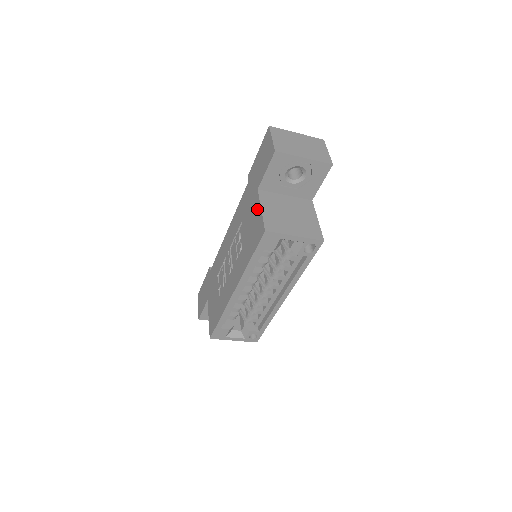
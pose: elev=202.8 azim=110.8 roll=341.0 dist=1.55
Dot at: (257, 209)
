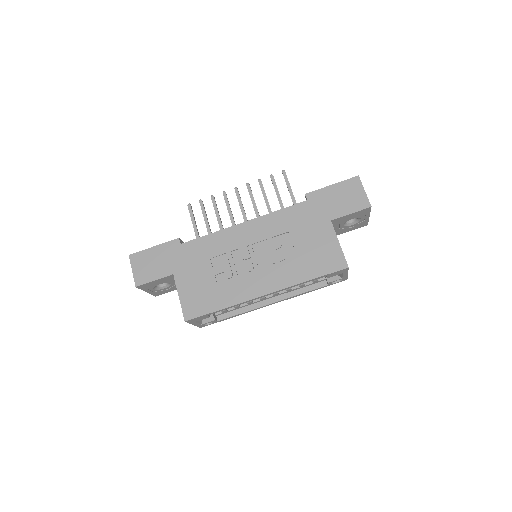
Dot at: (331, 239)
